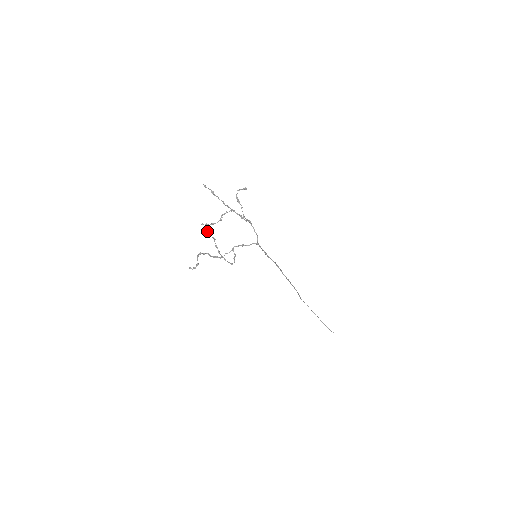
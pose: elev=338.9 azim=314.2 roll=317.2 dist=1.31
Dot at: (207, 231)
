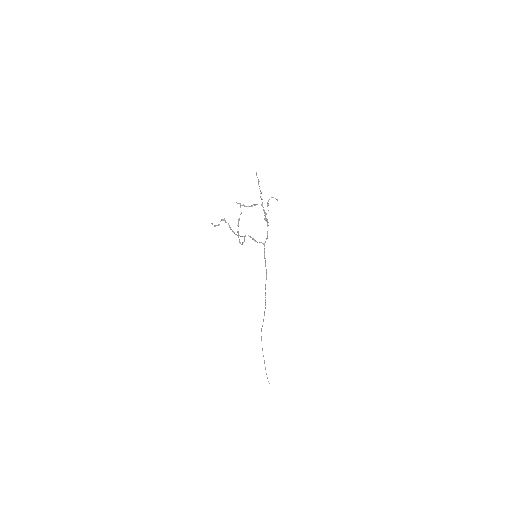
Dot at: (240, 204)
